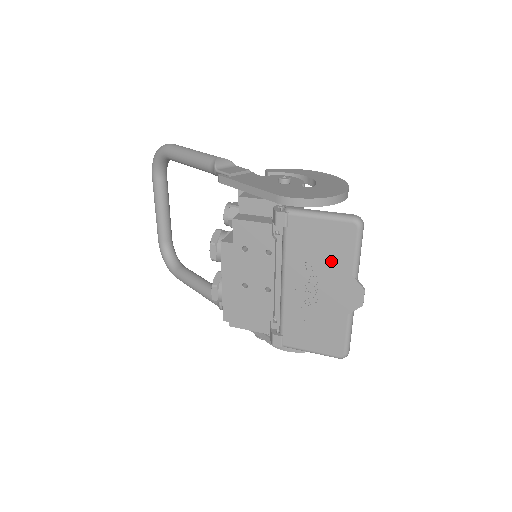
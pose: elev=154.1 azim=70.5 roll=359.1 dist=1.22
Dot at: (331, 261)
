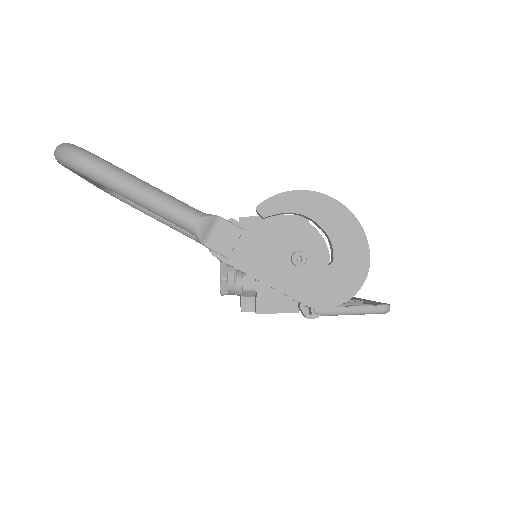
Dot at: occluded
